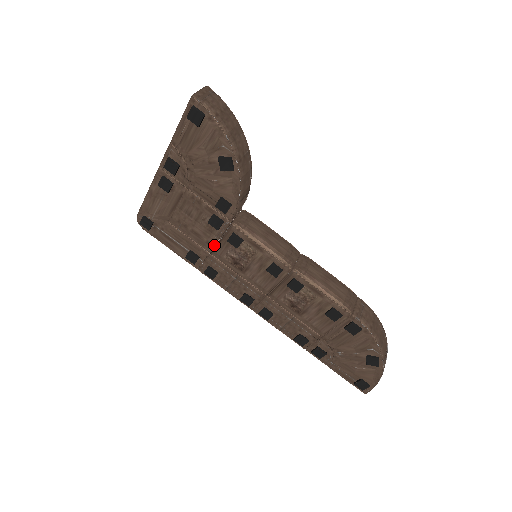
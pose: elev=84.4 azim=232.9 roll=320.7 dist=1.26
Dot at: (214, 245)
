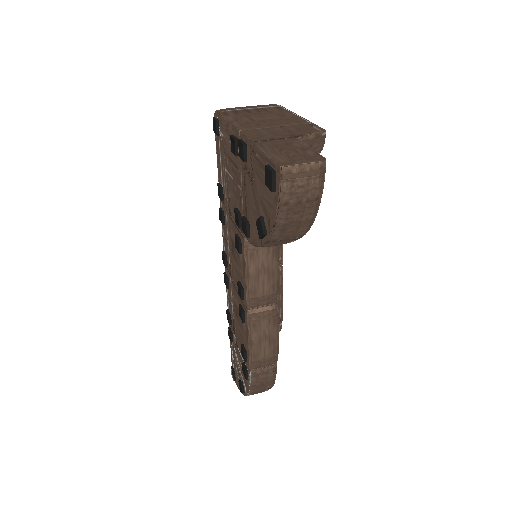
Dot at: (232, 217)
